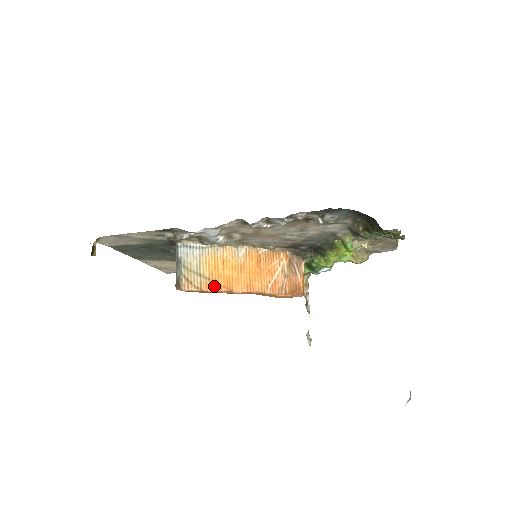
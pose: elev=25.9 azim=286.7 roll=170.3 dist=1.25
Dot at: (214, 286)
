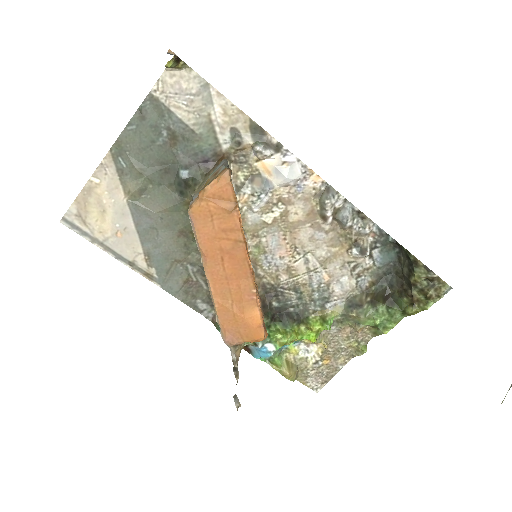
Dot at: occluded
